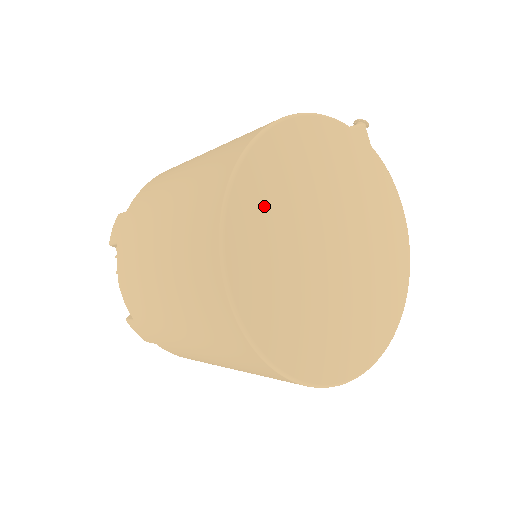
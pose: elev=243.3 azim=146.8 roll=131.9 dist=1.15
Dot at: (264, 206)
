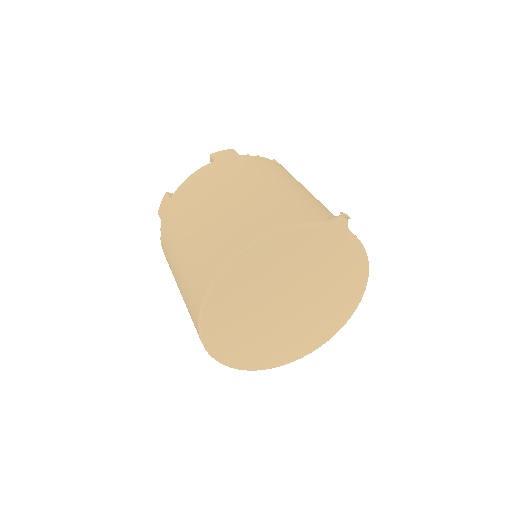
Dot at: (234, 295)
